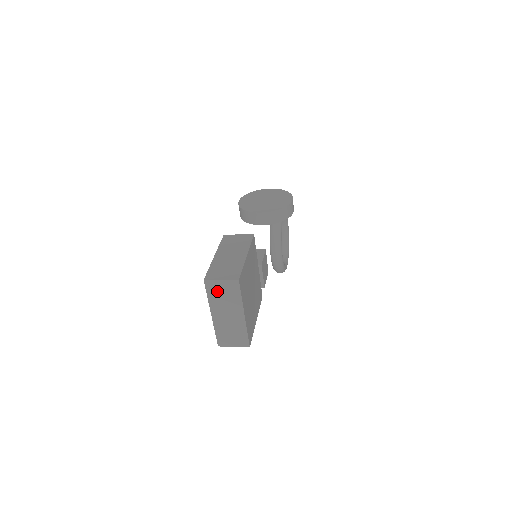
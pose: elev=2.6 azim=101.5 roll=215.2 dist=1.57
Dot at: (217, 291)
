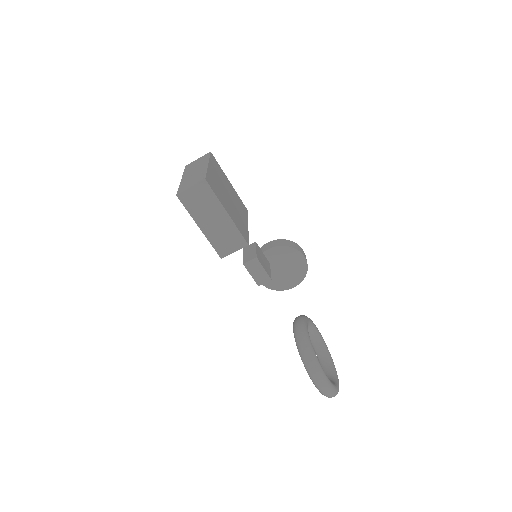
Dot at: (193, 165)
